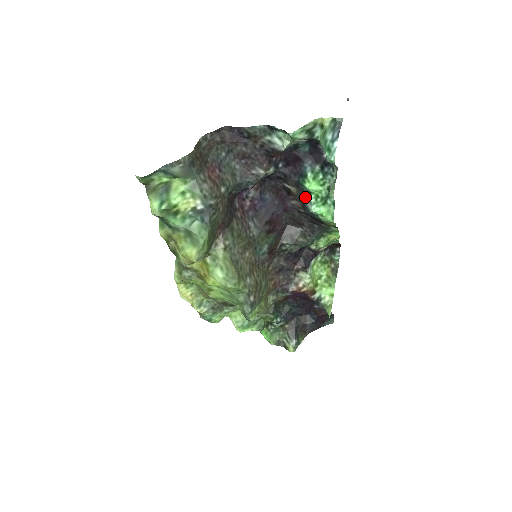
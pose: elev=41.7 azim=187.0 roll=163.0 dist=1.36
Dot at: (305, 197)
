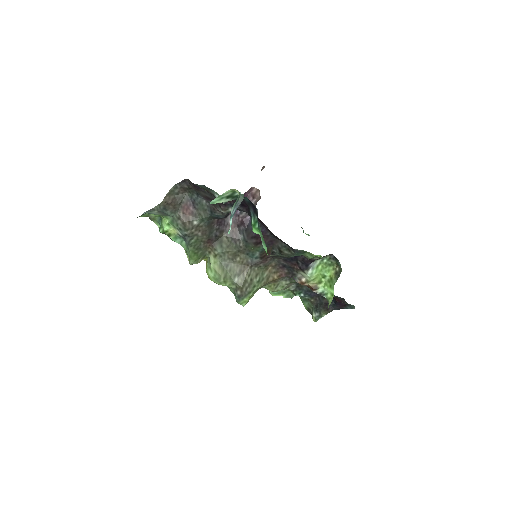
Dot at: occluded
